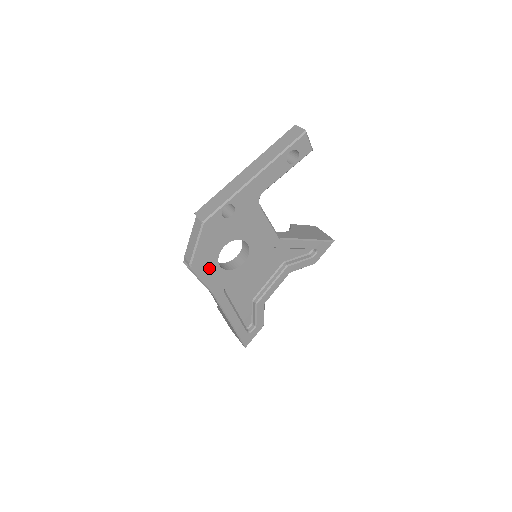
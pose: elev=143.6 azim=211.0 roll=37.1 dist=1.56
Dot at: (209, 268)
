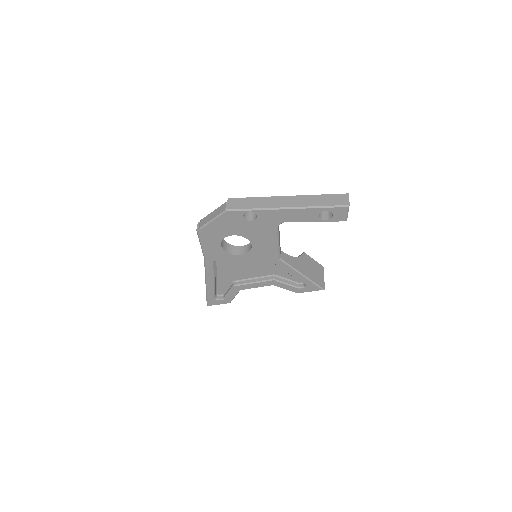
Dot at: (212, 241)
